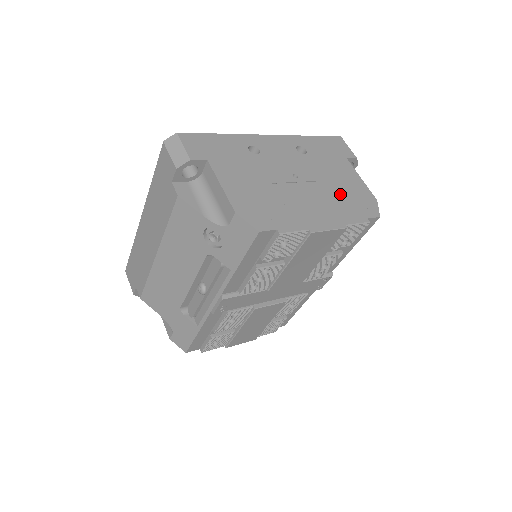
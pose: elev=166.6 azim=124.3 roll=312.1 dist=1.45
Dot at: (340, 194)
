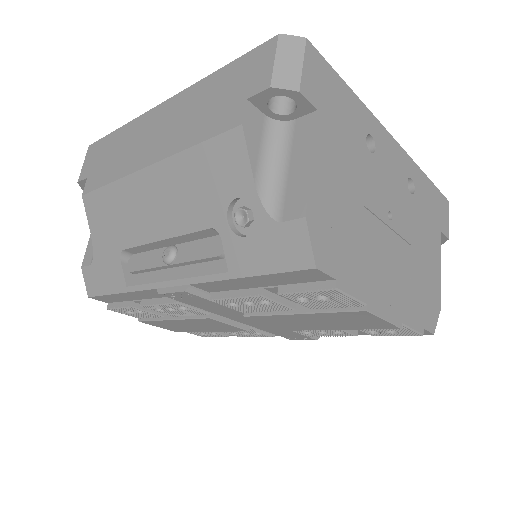
Dot at: (416, 275)
